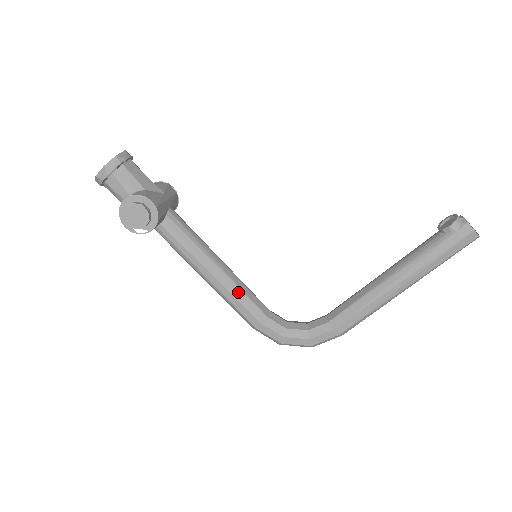
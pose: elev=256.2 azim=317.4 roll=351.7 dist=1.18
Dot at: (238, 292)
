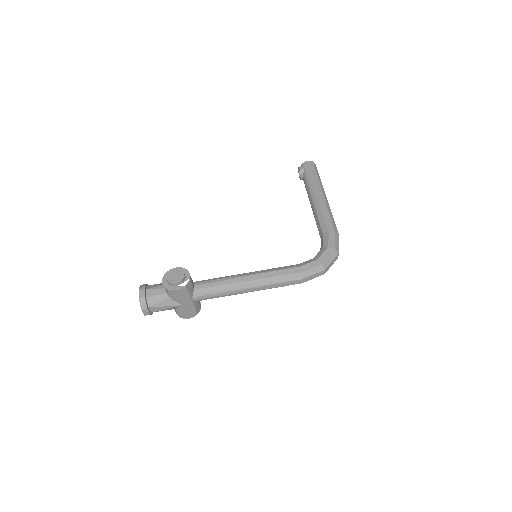
Dot at: (269, 270)
